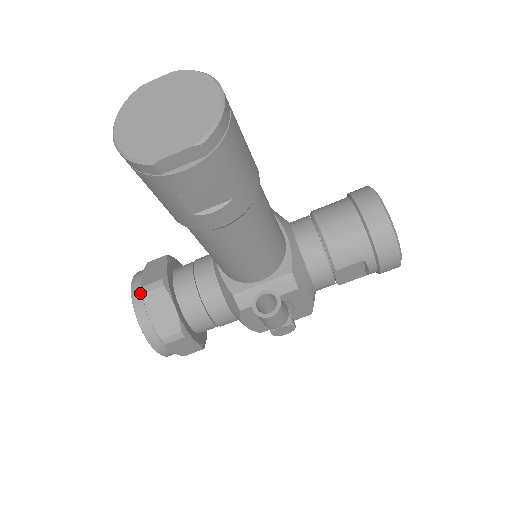
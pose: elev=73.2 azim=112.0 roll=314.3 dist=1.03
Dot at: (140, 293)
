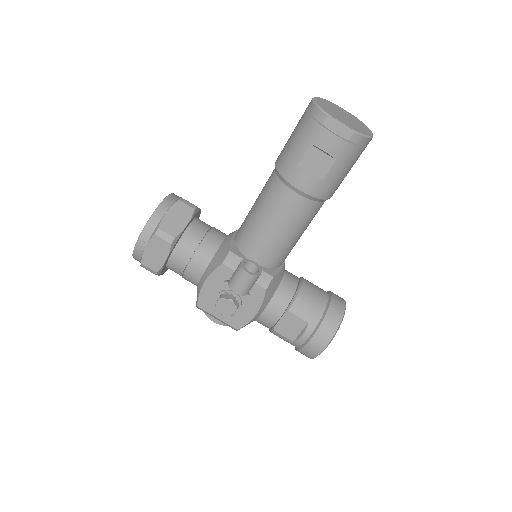
Dot at: (175, 199)
